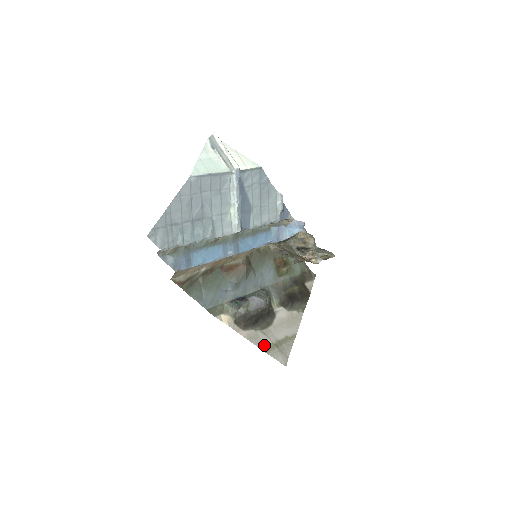
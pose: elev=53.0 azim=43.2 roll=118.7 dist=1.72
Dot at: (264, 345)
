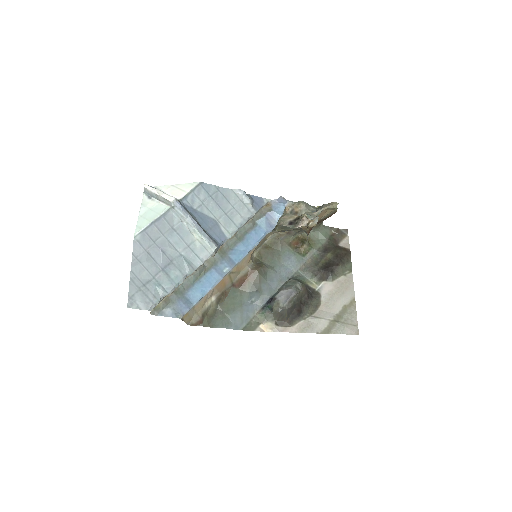
Dot at: (322, 328)
